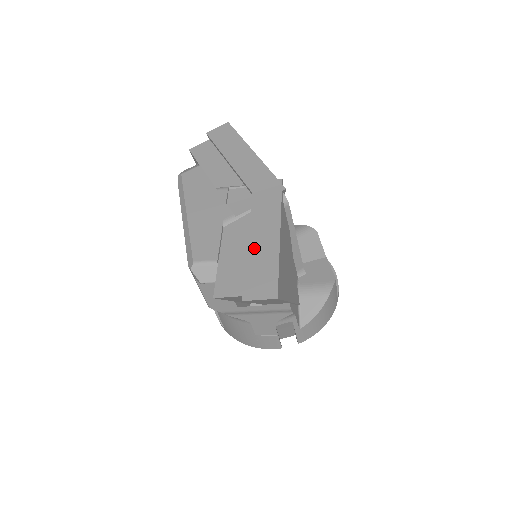
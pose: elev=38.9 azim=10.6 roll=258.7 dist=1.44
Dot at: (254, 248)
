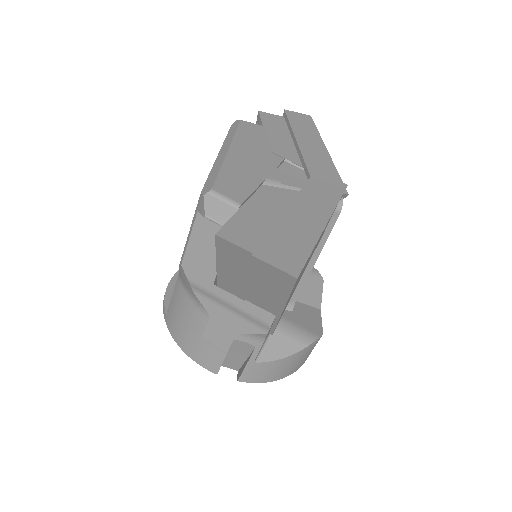
Dot at: (291, 218)
